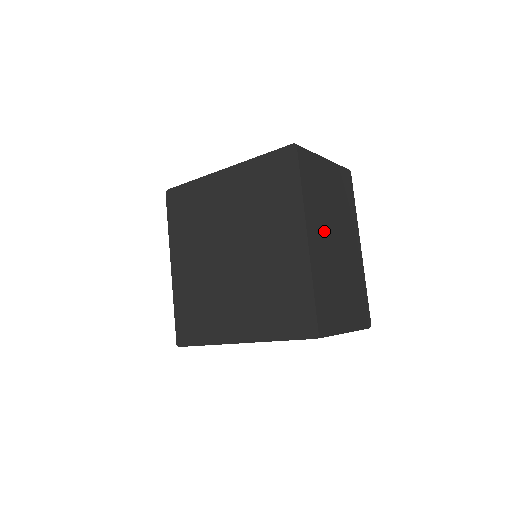
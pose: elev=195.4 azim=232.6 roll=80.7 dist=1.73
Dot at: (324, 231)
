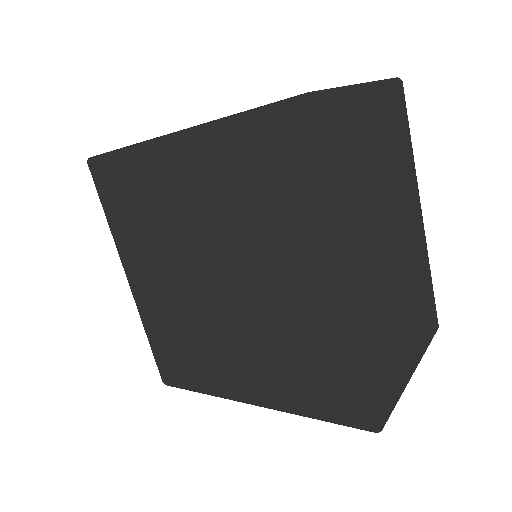
Dot at: (374, 240)
